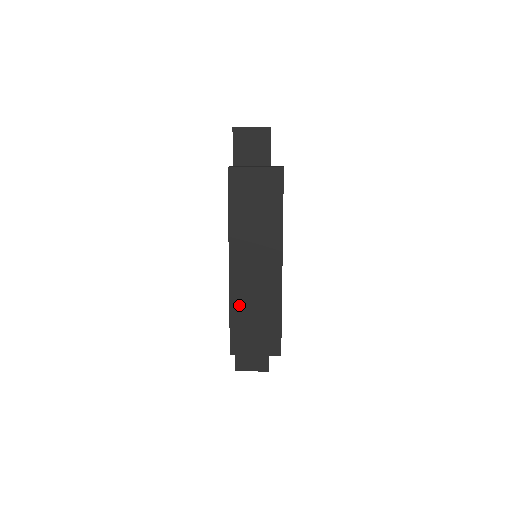
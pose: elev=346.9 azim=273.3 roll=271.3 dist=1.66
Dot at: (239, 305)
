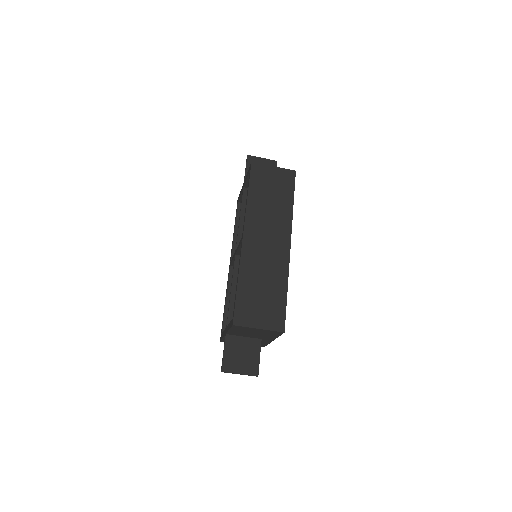
Dot at: (248, 275)
